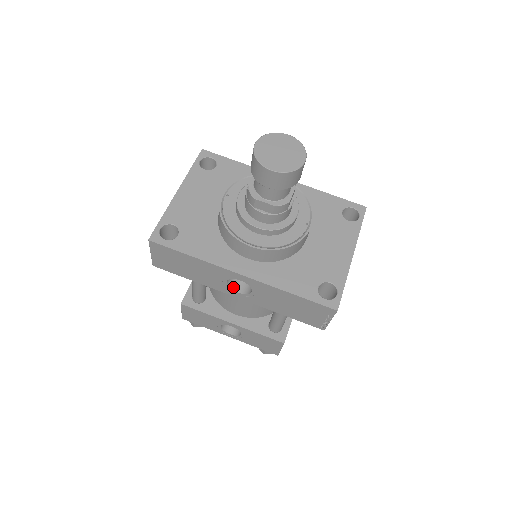
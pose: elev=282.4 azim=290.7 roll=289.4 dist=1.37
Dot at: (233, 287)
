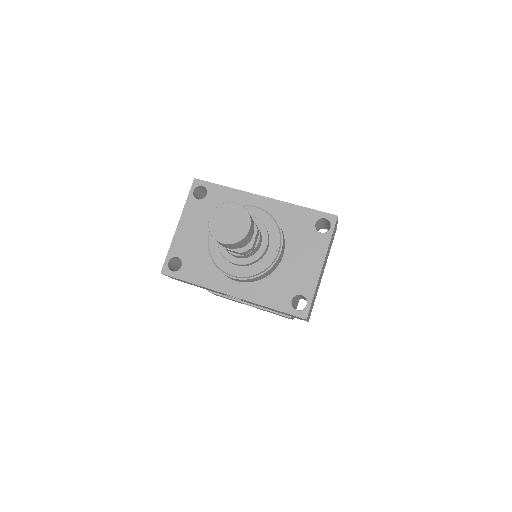
Dot at: occluded
